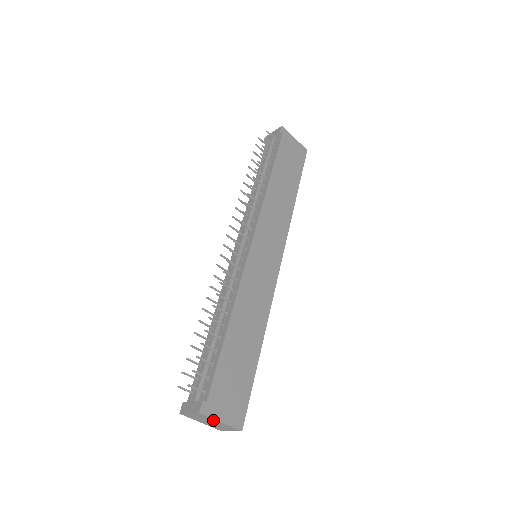
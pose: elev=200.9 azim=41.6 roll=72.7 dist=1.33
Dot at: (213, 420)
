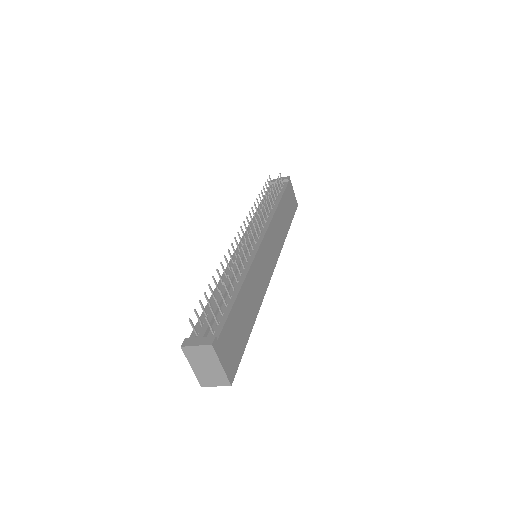
Dot at: (215, 361)
